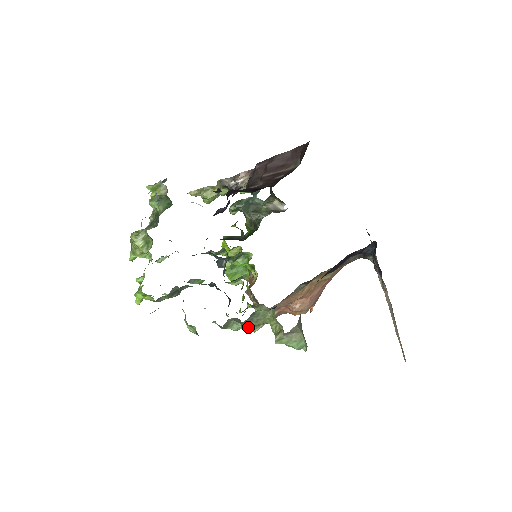
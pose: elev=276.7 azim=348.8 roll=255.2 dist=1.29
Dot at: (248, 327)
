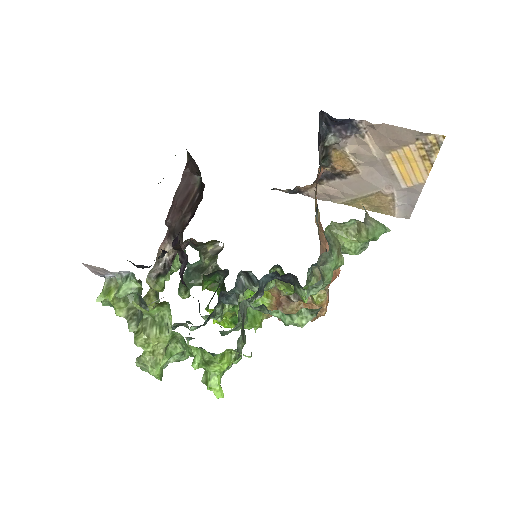
Dot at: (336, 257)
